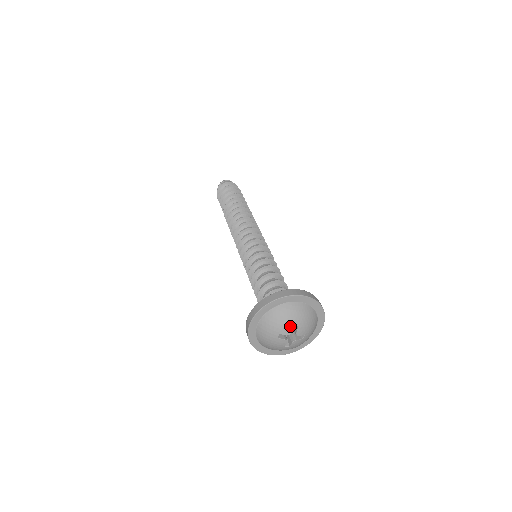
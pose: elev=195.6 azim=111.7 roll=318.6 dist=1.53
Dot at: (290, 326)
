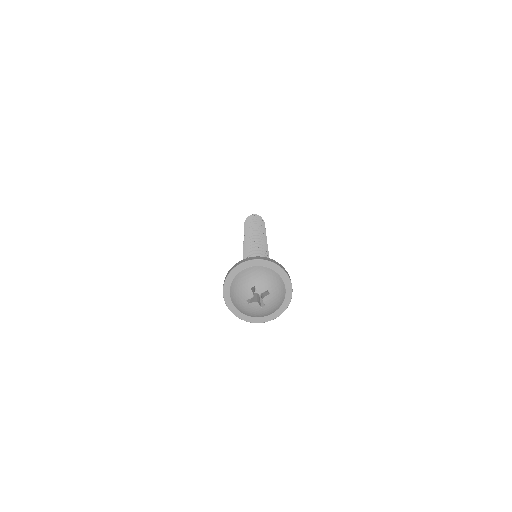
Dot at: (248, 290)
